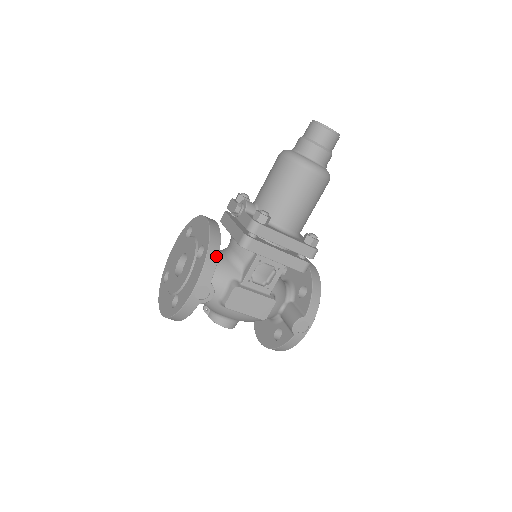
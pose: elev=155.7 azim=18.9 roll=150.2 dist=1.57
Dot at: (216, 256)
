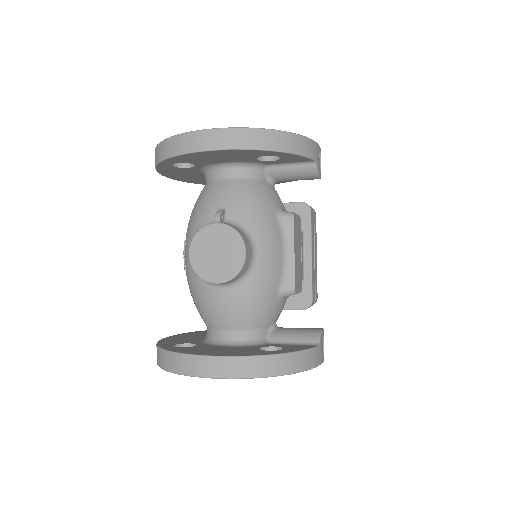
Dot at: occluded
